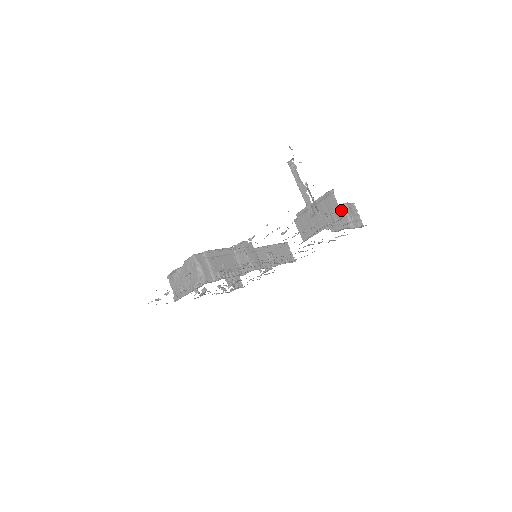
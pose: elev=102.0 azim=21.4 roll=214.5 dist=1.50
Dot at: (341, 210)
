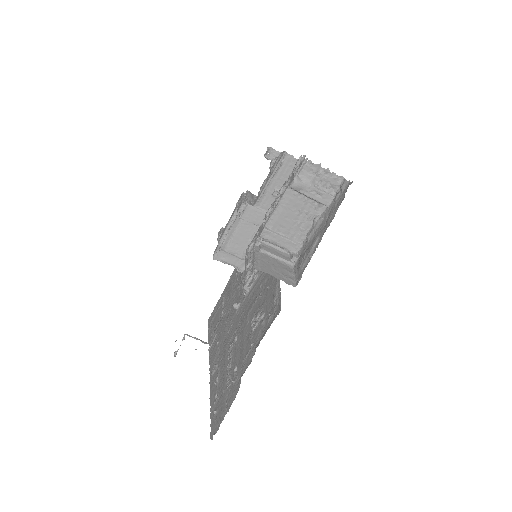
Dot at: occluded
